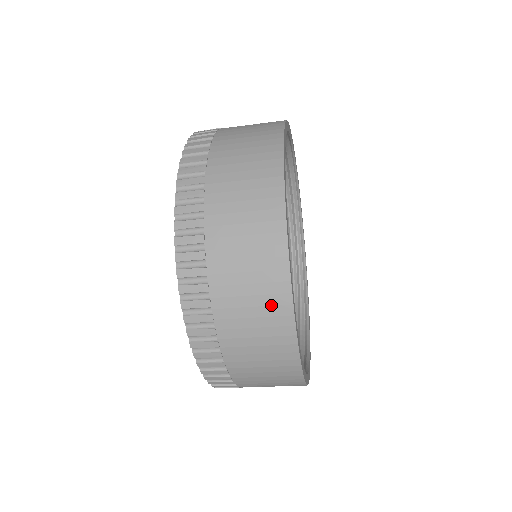
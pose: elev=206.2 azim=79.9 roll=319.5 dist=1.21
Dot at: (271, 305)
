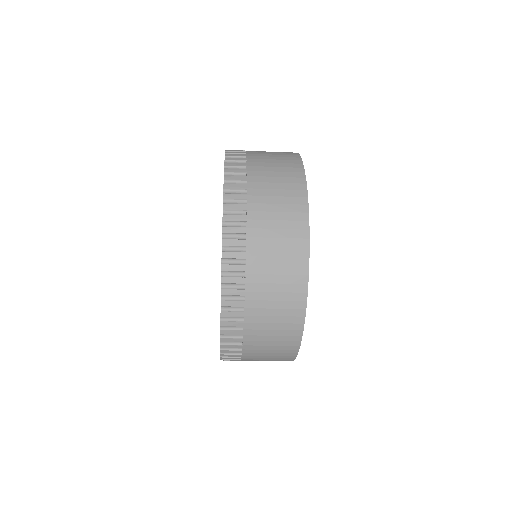
Dot at: (290, 308)
